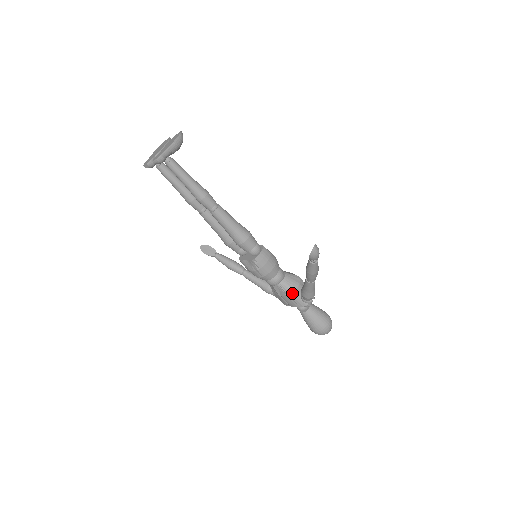
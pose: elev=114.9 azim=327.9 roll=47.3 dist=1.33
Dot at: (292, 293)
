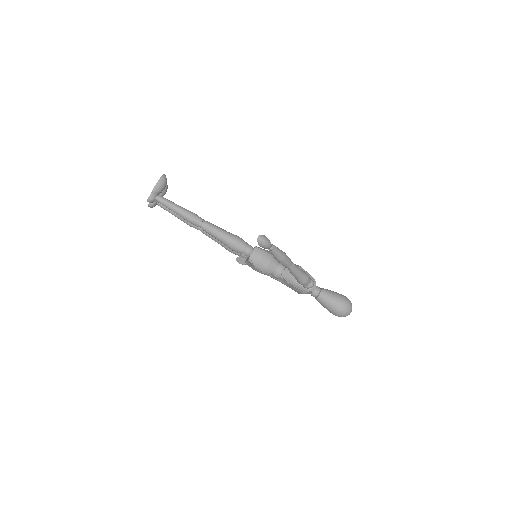
Dot at: (293, 282)
